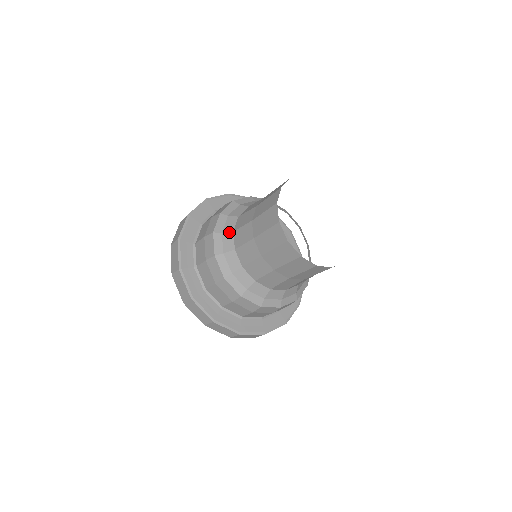
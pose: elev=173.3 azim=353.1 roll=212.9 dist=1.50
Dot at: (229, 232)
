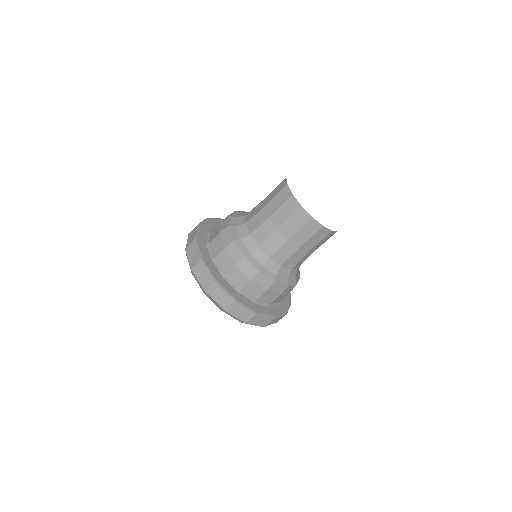
Dot at: (255, 249)
